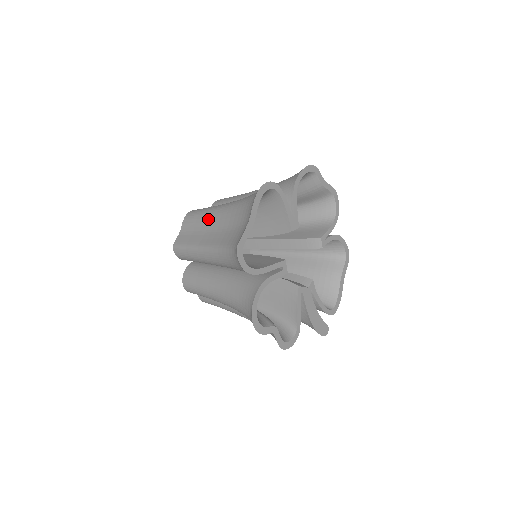
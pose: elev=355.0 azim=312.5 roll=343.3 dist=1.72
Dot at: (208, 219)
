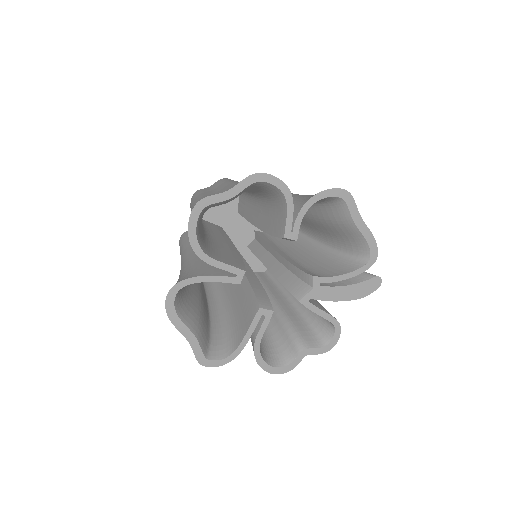
Dot at: occluded
